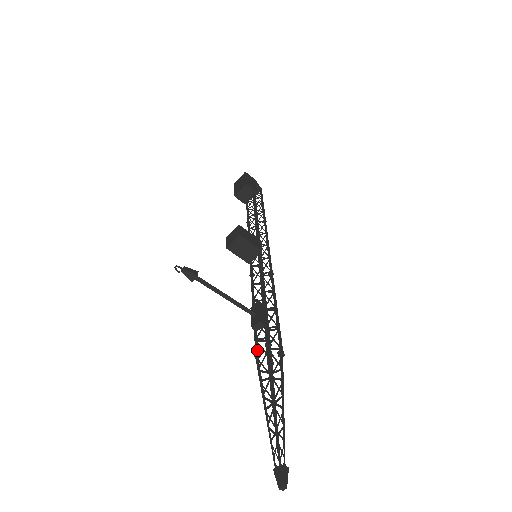
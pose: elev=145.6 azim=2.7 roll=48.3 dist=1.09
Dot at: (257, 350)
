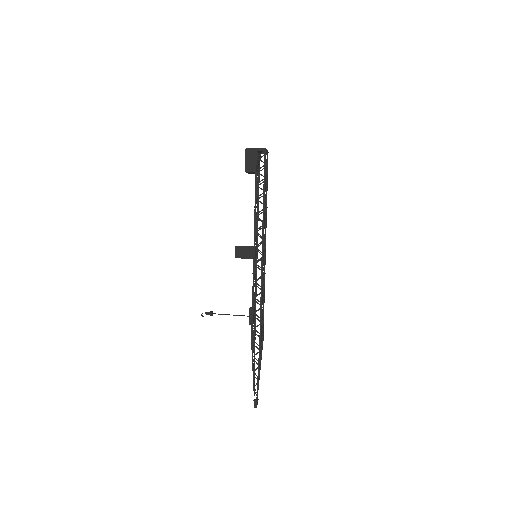
Dot at: (253, 337)
